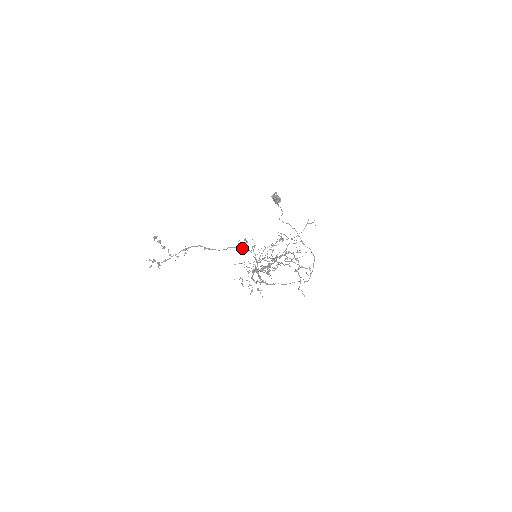
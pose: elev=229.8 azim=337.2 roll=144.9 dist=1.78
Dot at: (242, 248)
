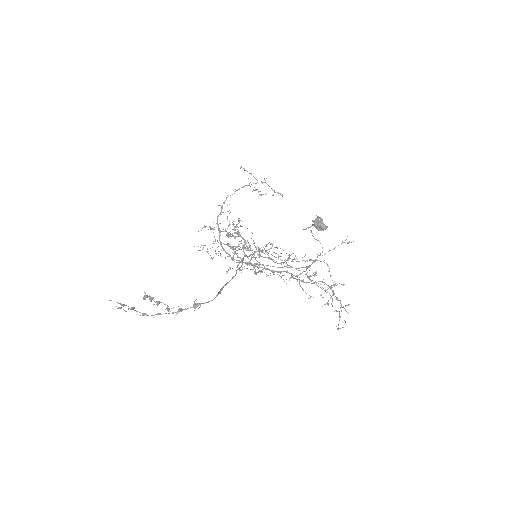
Dot at: occluded
